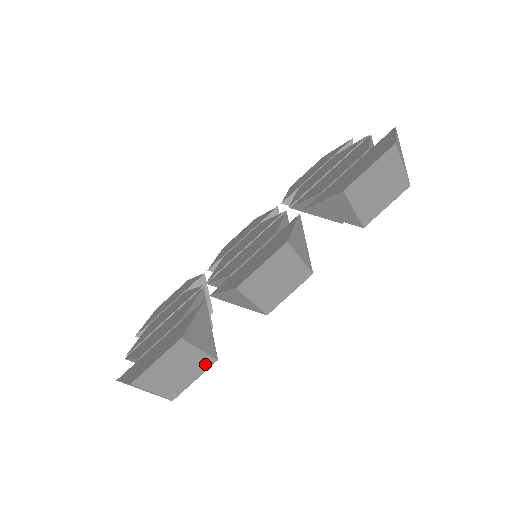
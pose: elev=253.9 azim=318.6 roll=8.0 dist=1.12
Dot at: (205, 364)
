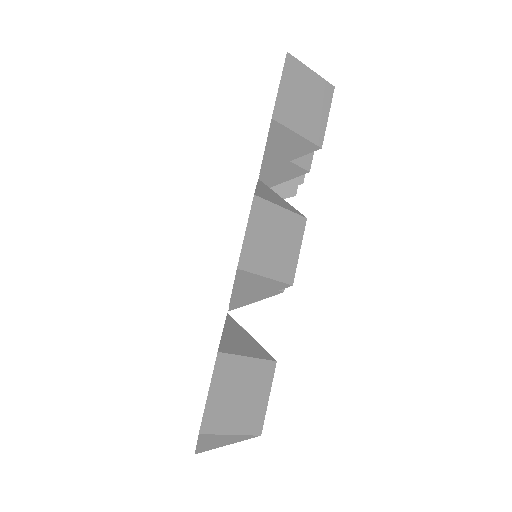
Dot at: (266, 373)
